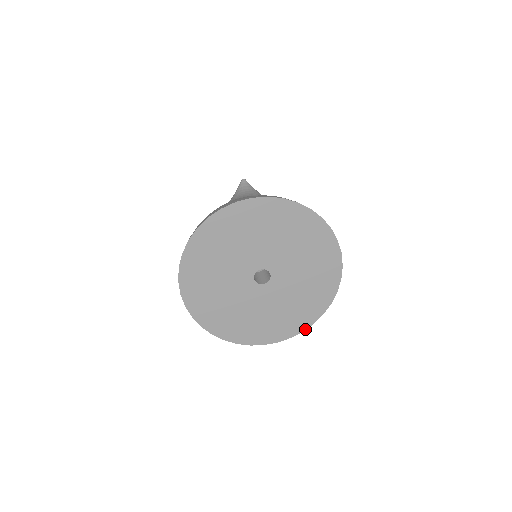
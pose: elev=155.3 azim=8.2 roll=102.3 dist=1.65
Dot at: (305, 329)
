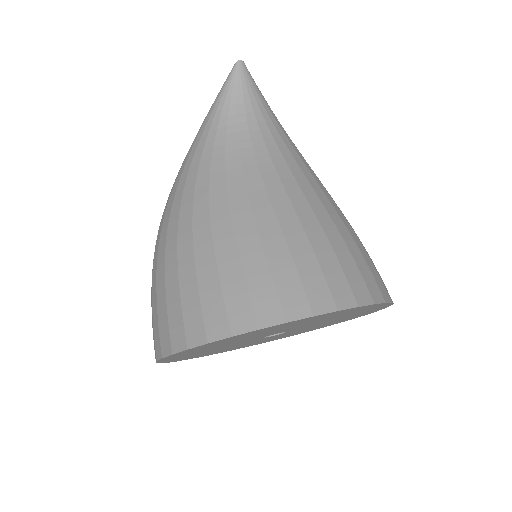
Dot at: (296, 334)
